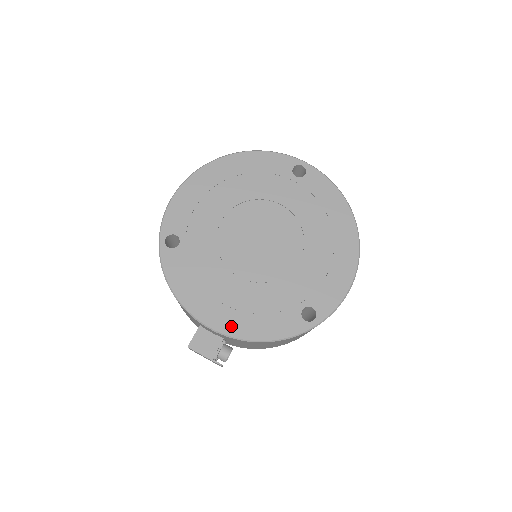
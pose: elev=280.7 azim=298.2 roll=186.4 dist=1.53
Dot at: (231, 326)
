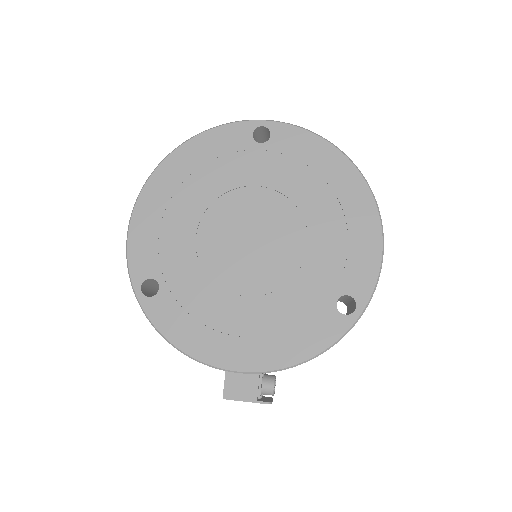
Dot at: (260, 359)
